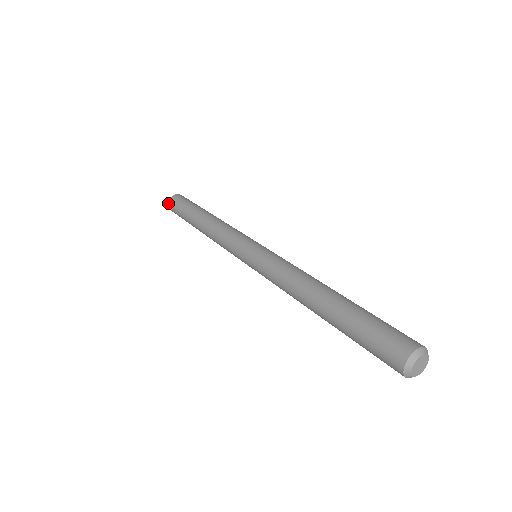
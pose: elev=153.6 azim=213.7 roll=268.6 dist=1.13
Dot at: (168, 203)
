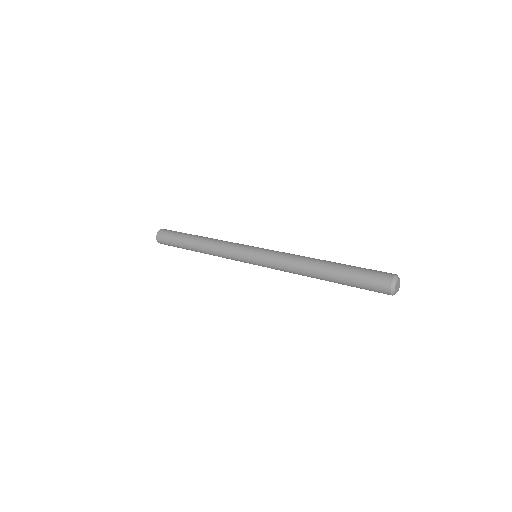
Dot at: (156, 238)
